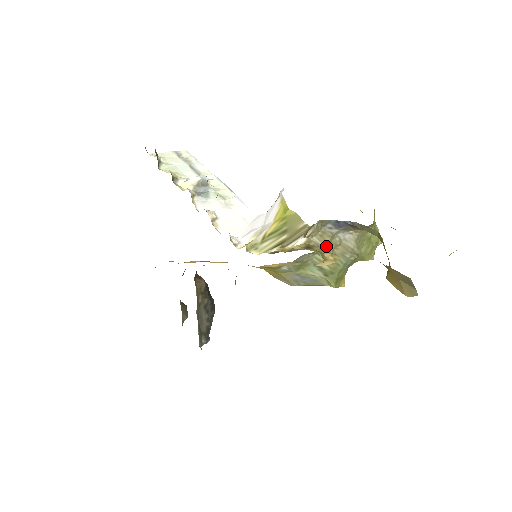
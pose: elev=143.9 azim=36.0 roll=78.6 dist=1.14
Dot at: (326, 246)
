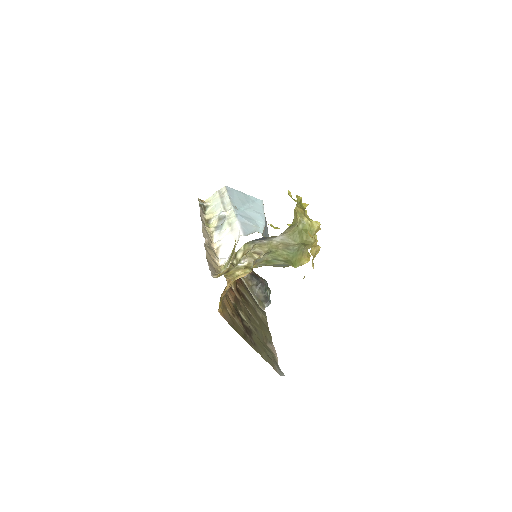
Dot at: (267, 251)
